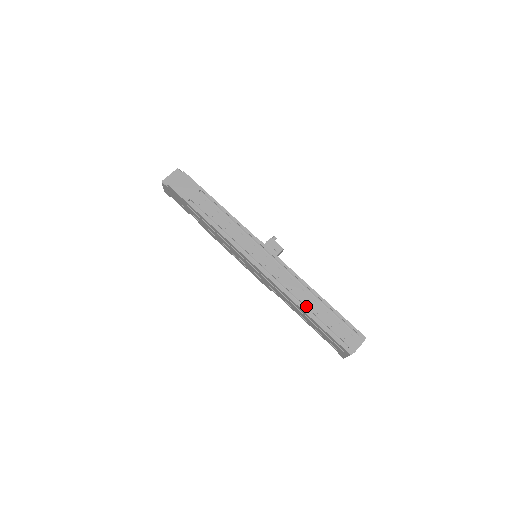
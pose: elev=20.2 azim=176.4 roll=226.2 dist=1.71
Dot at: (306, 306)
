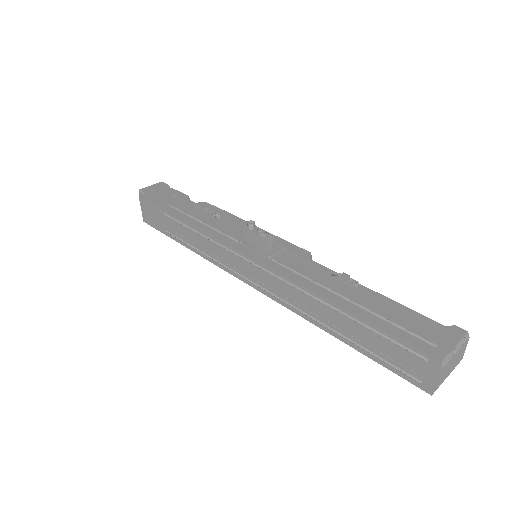
Dot at: (330, 327)
